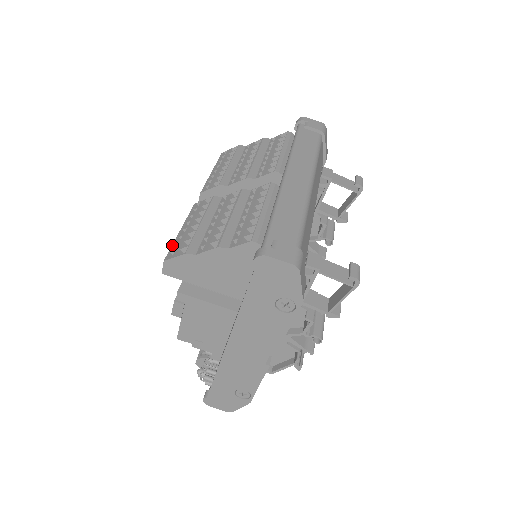
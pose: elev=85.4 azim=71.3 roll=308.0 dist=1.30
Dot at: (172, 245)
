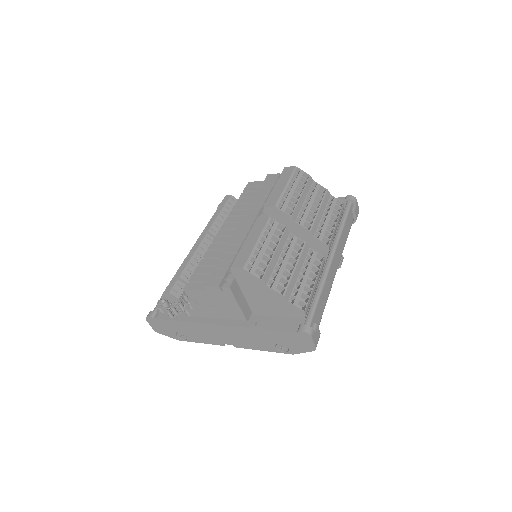
Dot at: (250, 255)
